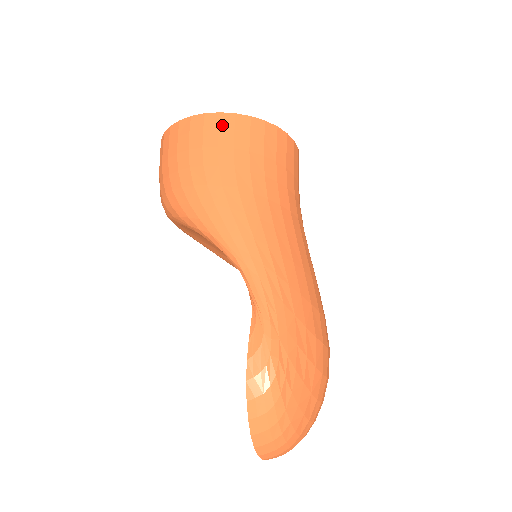
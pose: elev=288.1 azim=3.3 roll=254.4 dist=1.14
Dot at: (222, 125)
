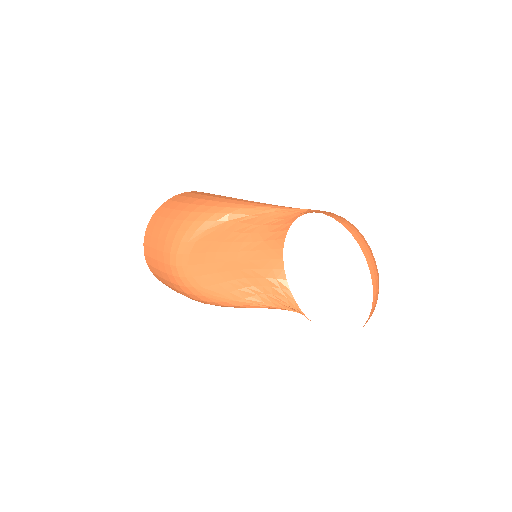
Dot at: (201, 192)
